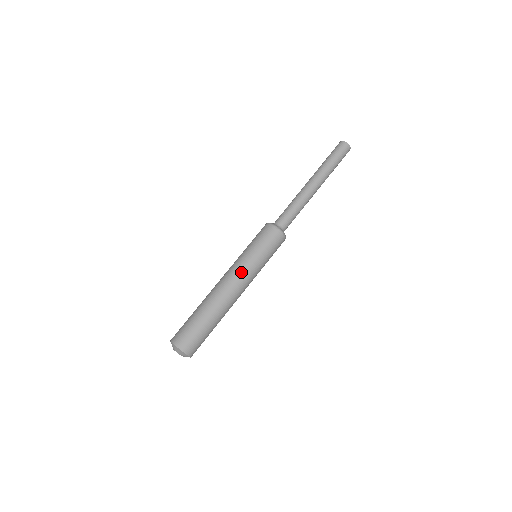
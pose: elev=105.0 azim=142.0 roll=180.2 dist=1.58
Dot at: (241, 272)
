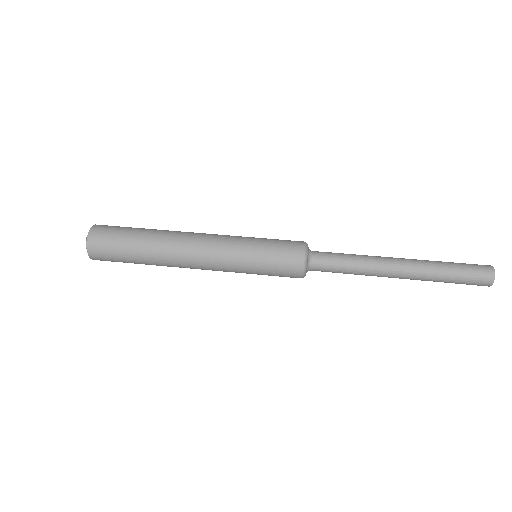
Dot at: (220, 242)
